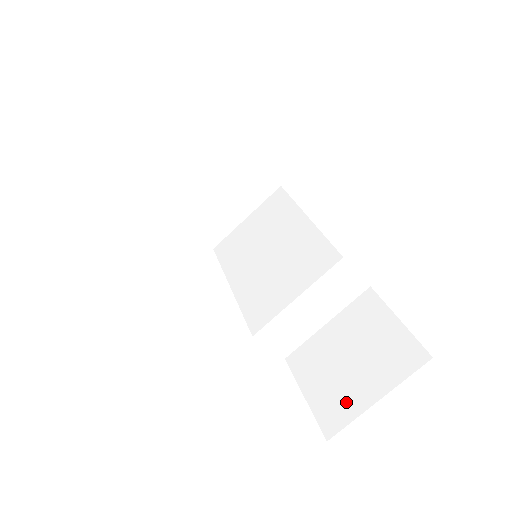
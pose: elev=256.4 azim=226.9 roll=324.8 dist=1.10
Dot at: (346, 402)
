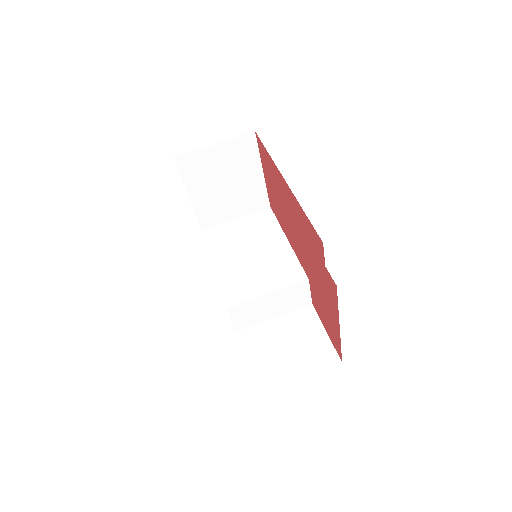
Dot at: (276, 374)
